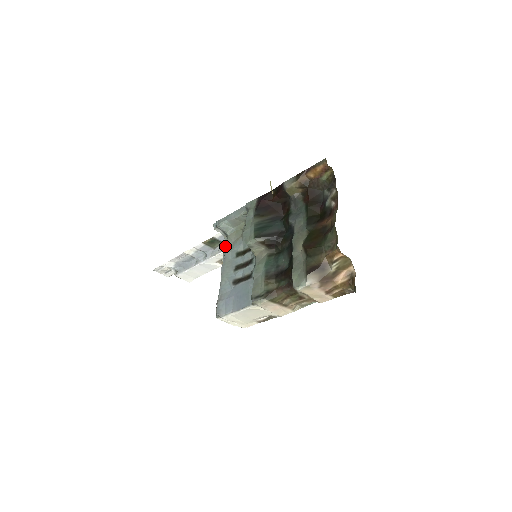
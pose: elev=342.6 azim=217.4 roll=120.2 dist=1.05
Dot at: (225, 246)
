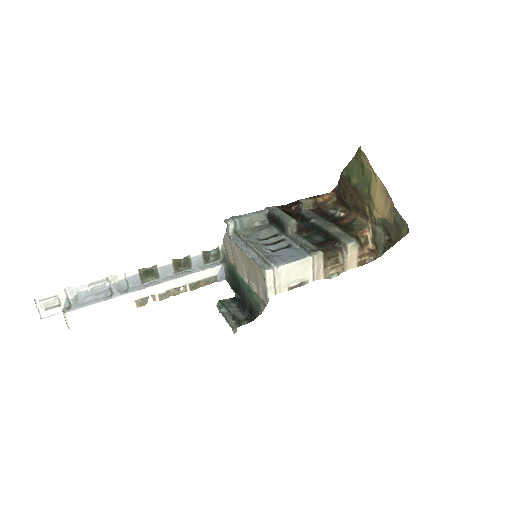
Dot at: (235, 238)
